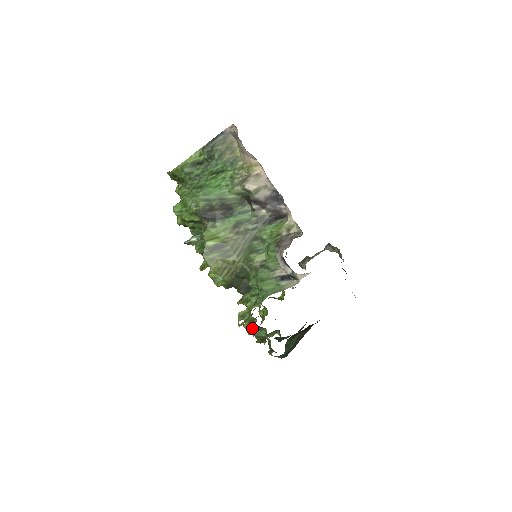
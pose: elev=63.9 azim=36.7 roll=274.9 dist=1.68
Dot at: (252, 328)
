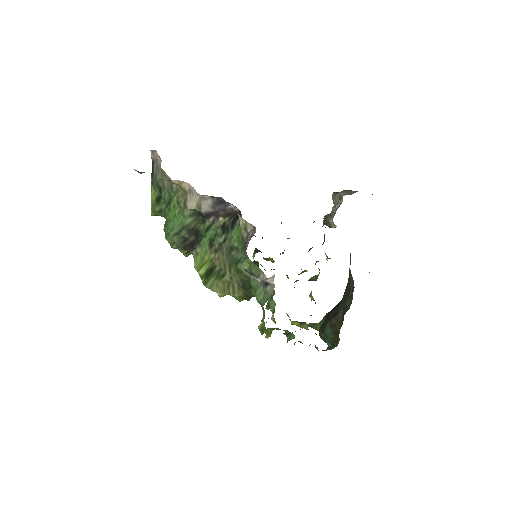
Dot at: (287, 331)
